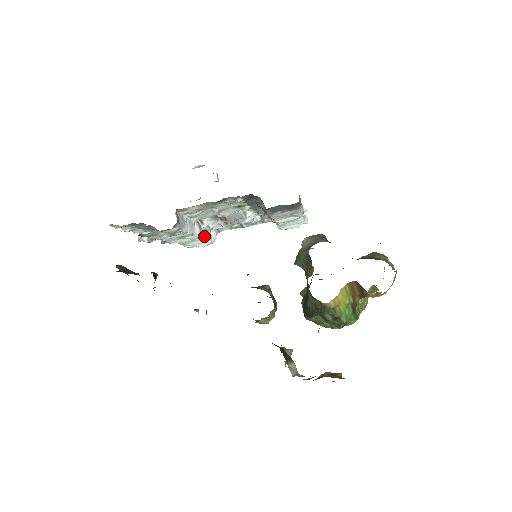
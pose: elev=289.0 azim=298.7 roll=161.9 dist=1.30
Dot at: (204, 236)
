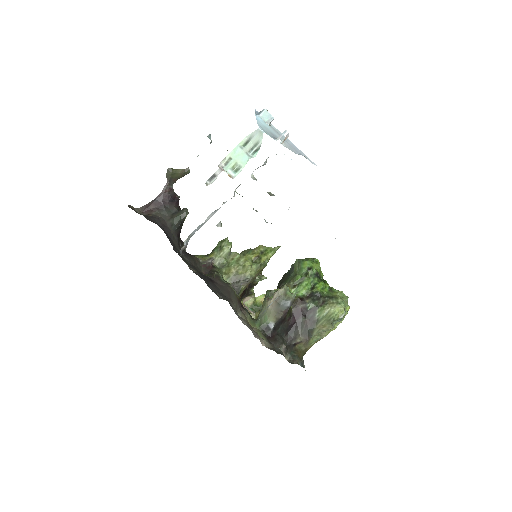
Dot at: occluded
